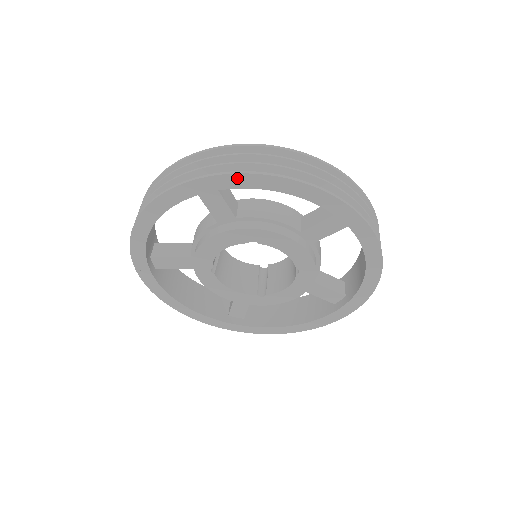
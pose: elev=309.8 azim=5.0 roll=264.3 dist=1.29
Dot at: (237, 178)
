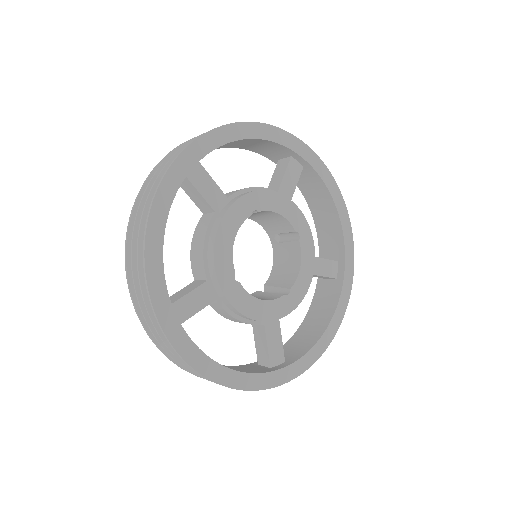
Dot at: (217, 134)
